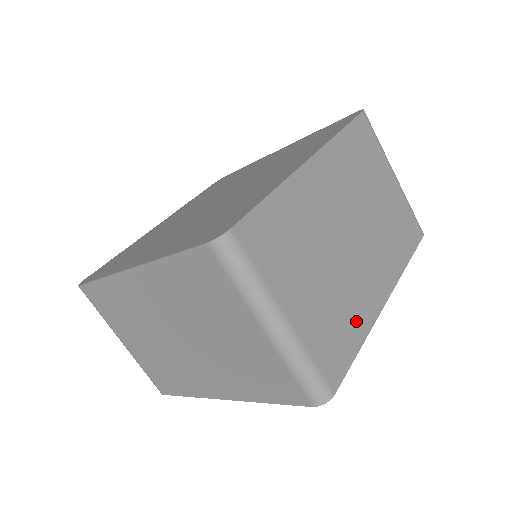
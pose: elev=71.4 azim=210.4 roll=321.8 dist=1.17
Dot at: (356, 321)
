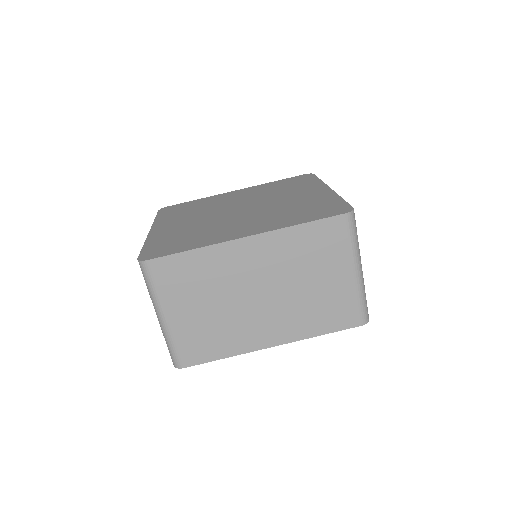
Dot at: (229, 344)
